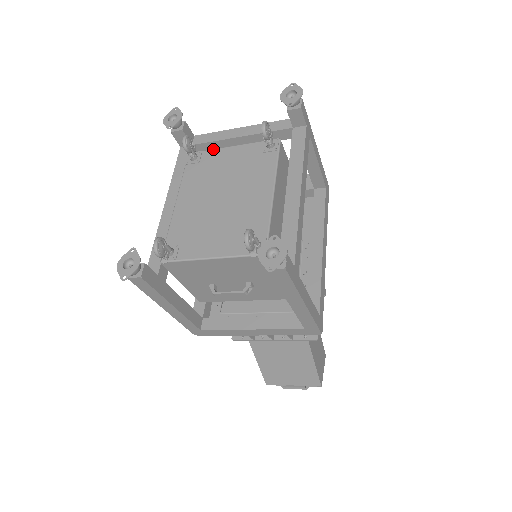
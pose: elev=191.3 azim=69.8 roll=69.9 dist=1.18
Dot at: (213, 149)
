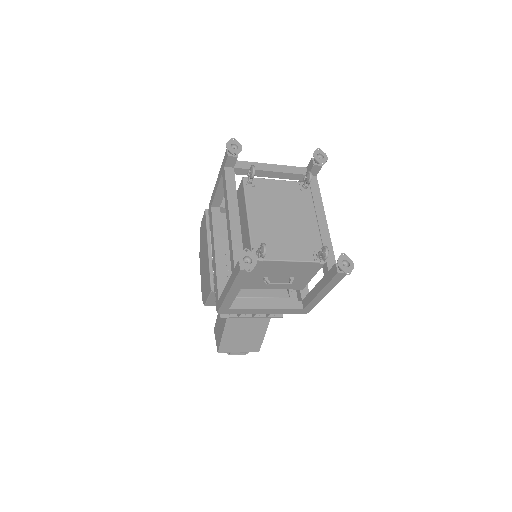
Dot at: (263, 178)
